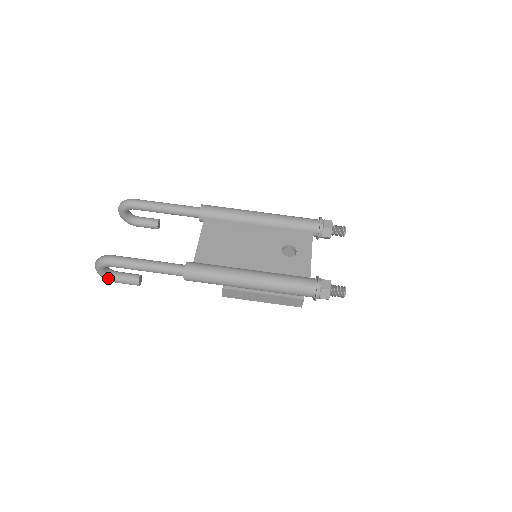
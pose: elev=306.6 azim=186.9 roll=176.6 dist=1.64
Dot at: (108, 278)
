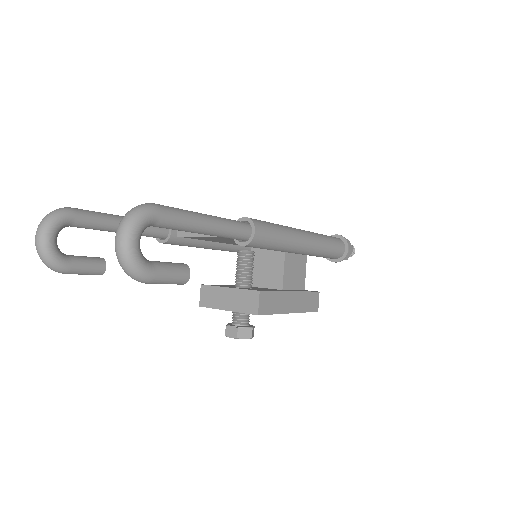
Dot at: (143, 263)
